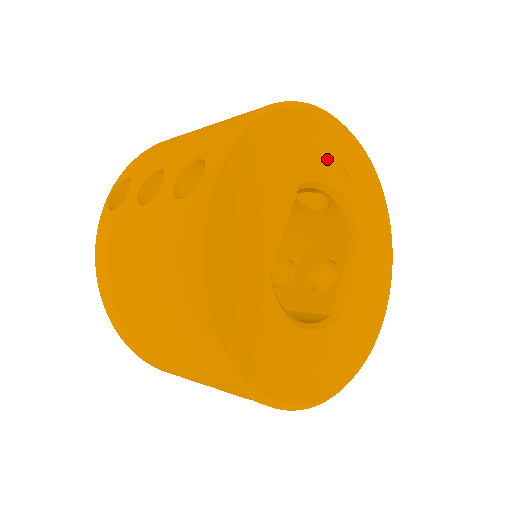
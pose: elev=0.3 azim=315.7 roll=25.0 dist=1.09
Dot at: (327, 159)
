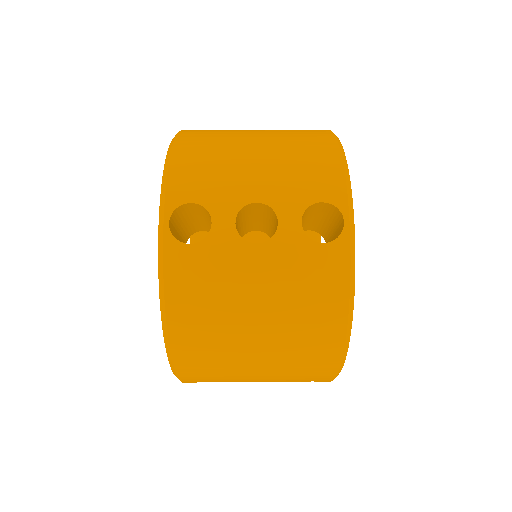
Dot at: occluded
